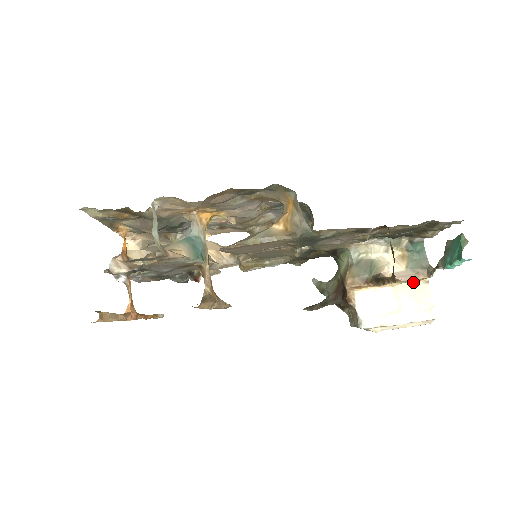
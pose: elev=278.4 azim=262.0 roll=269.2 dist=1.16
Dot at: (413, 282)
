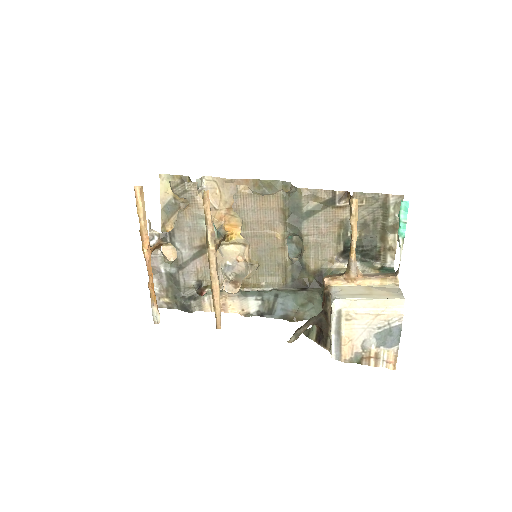
Dot at: (384, 285)
